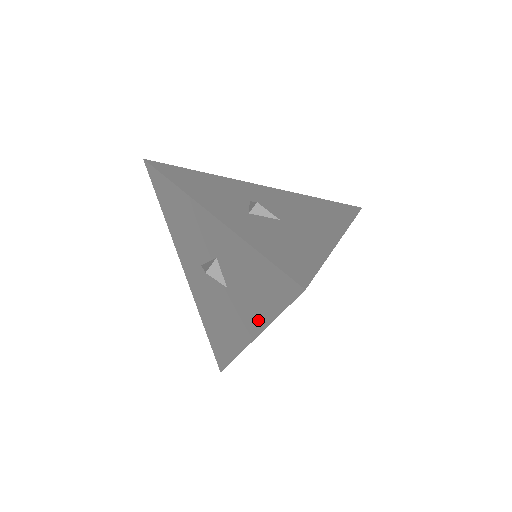
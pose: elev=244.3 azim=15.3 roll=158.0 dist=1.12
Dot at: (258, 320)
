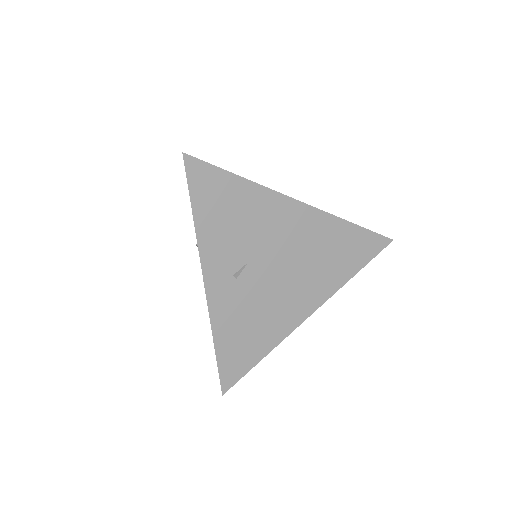
Dot at: occluded
